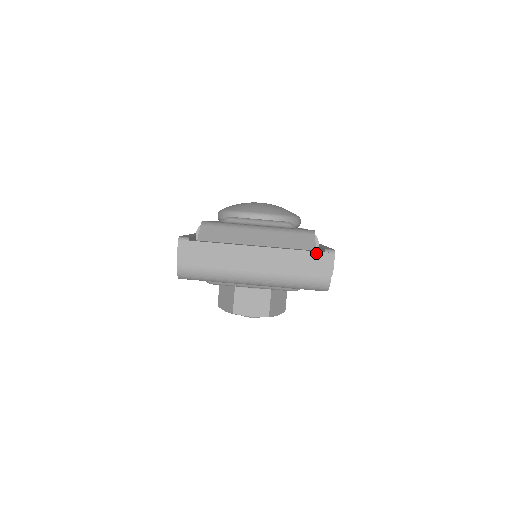
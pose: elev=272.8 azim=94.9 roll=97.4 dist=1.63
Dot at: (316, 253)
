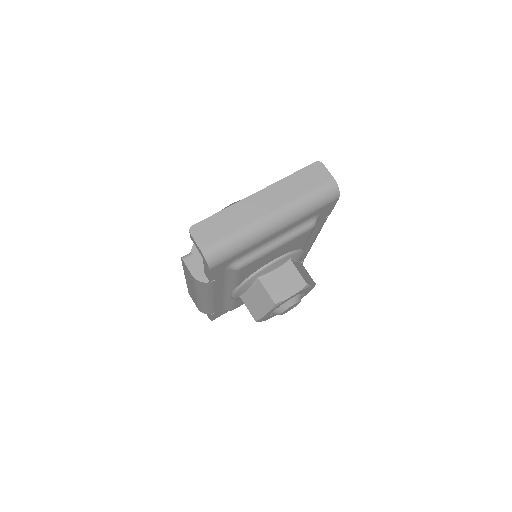
Dot at: (307, 168)
